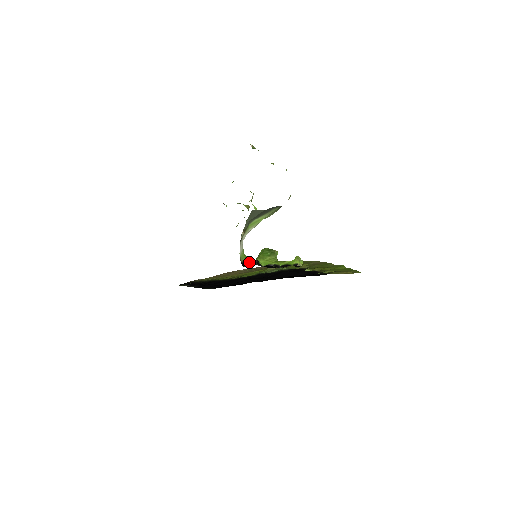
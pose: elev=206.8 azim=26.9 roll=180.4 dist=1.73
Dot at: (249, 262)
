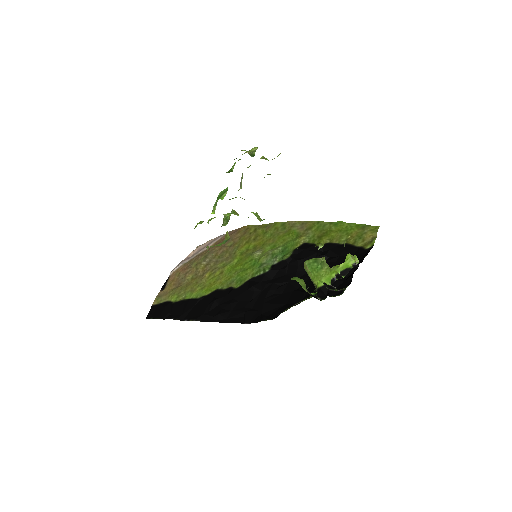
Dot at: (304, 285)
